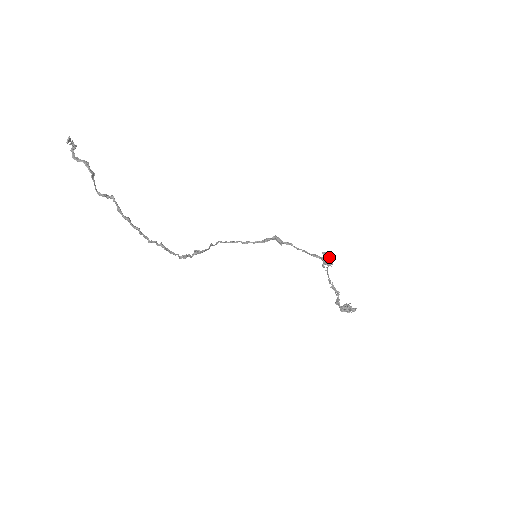
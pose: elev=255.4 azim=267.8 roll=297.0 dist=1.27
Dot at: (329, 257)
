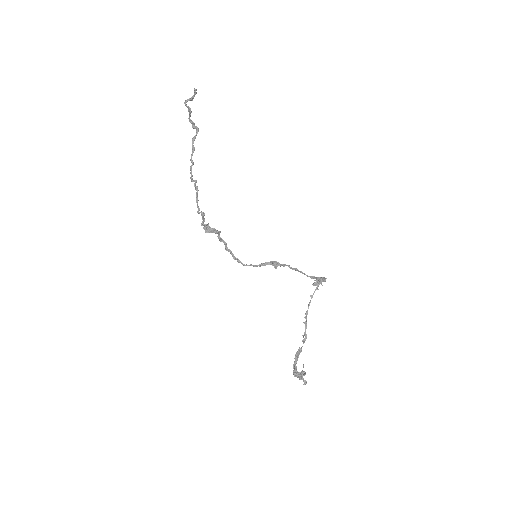
Dot at: (323, 277)
